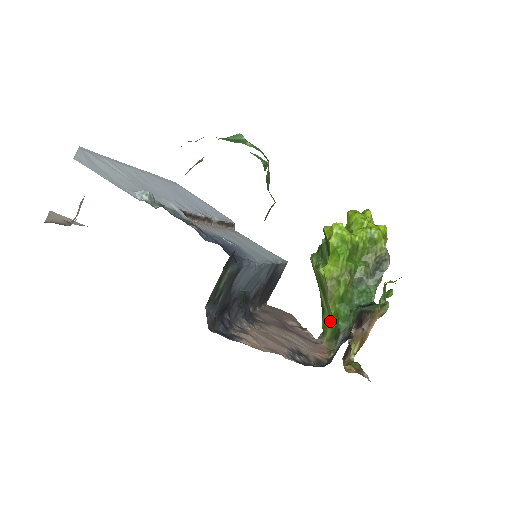
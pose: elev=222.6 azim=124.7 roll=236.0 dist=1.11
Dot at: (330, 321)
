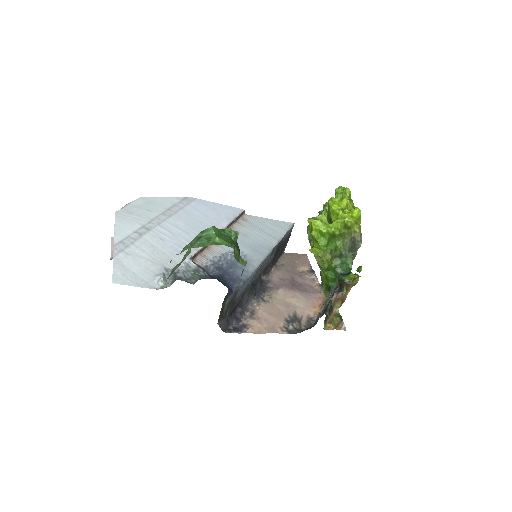
Dot at: (324, 279)
